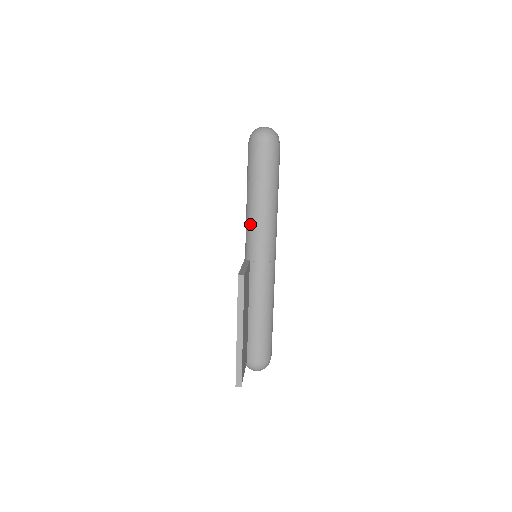
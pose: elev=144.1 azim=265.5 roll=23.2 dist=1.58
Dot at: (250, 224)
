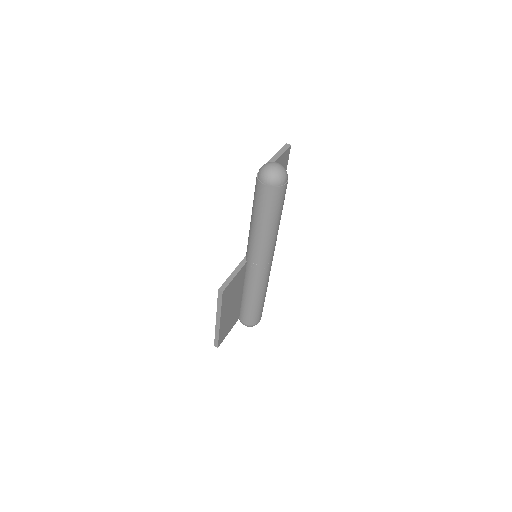
Dot at: (249, 238)
